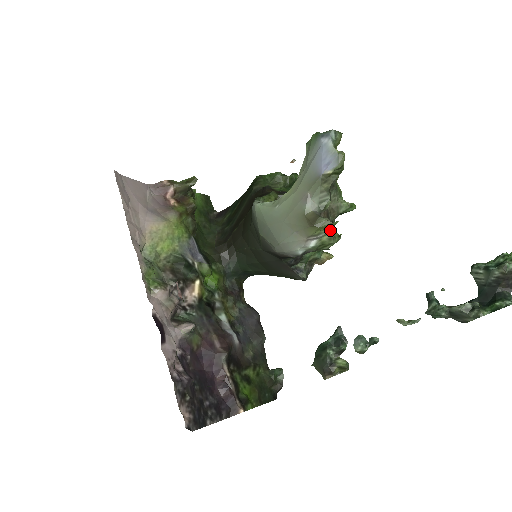
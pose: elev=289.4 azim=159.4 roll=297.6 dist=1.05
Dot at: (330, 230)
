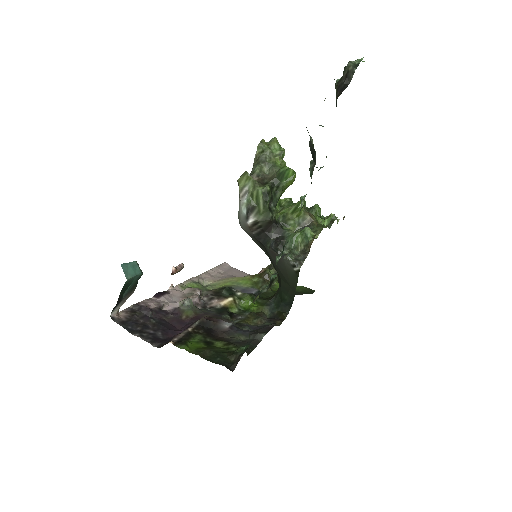
Dot at: (251, 180)
